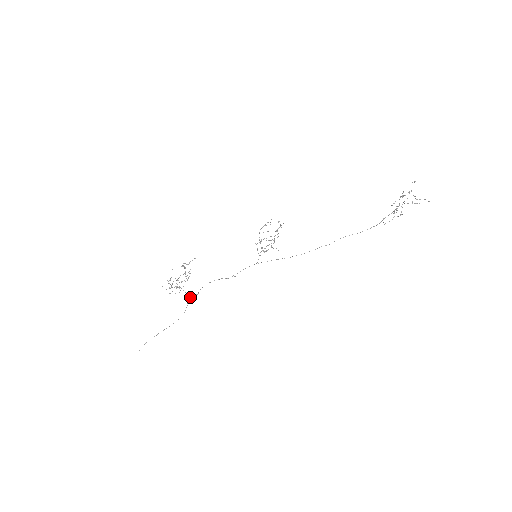
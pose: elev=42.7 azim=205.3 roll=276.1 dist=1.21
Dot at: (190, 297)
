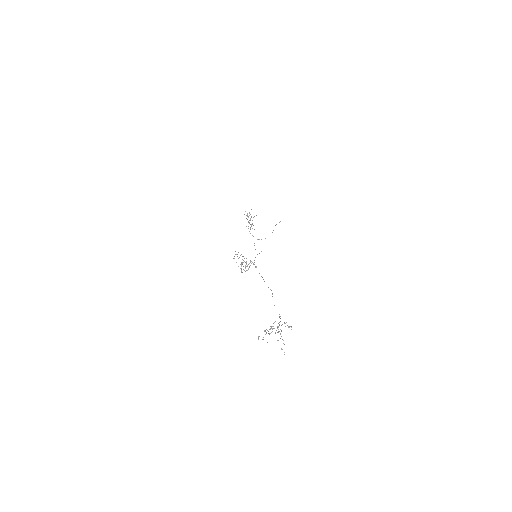
Dot at: occluded
